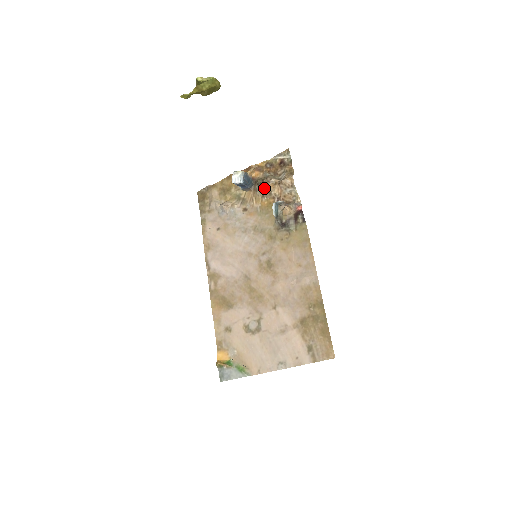
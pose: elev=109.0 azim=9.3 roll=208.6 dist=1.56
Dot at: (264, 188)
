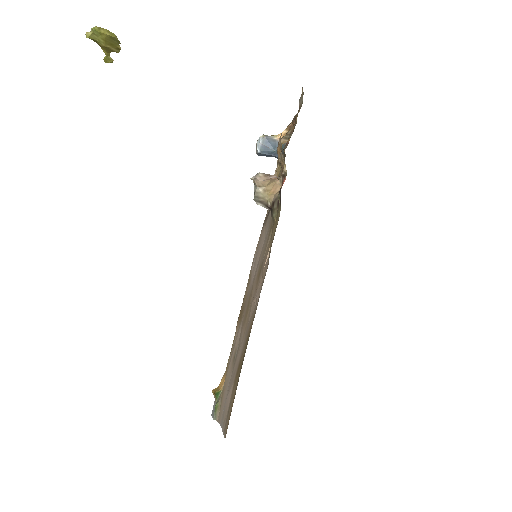
Dot at: occluded
